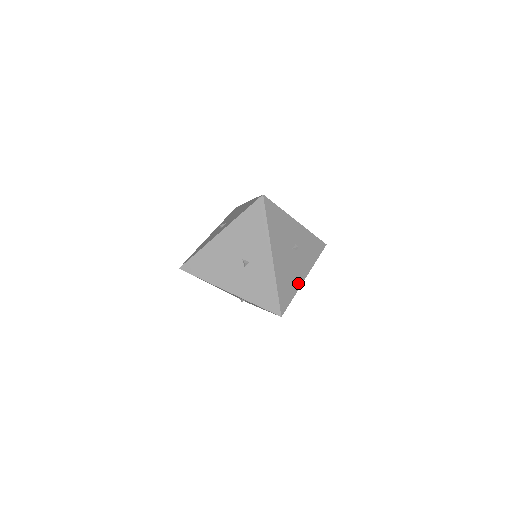
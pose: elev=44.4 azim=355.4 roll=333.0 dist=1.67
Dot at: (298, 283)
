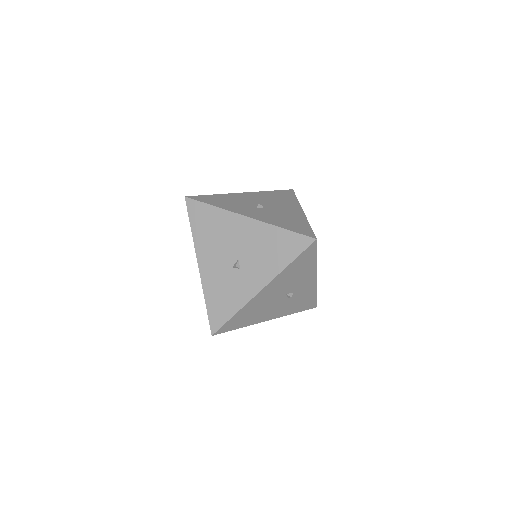
Dot at: occluded
